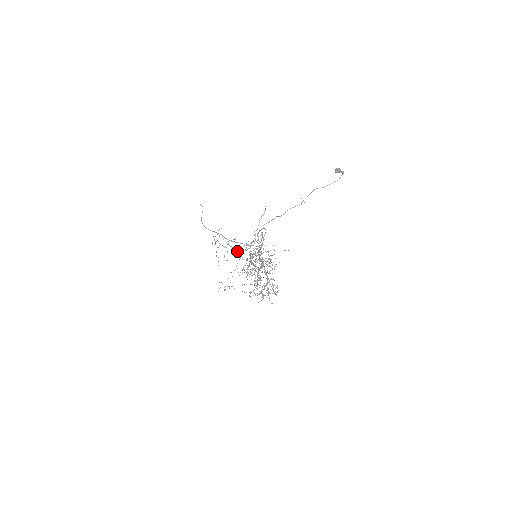
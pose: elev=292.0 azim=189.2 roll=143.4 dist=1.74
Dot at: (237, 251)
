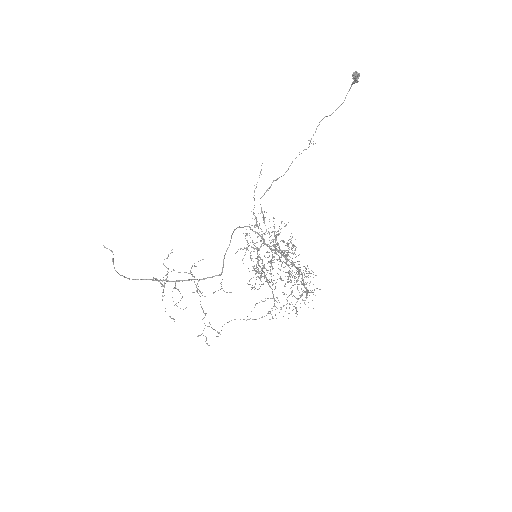
Dot at: occluded
